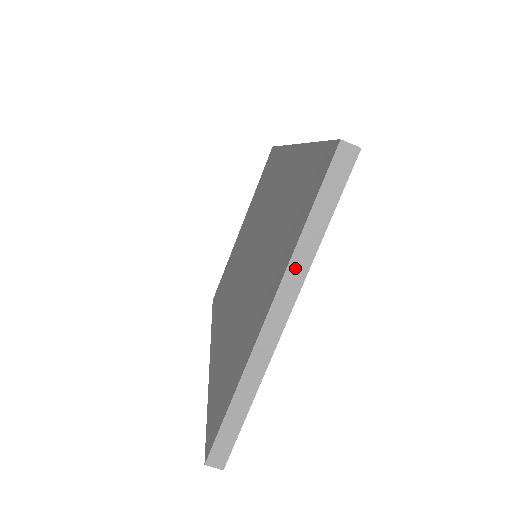
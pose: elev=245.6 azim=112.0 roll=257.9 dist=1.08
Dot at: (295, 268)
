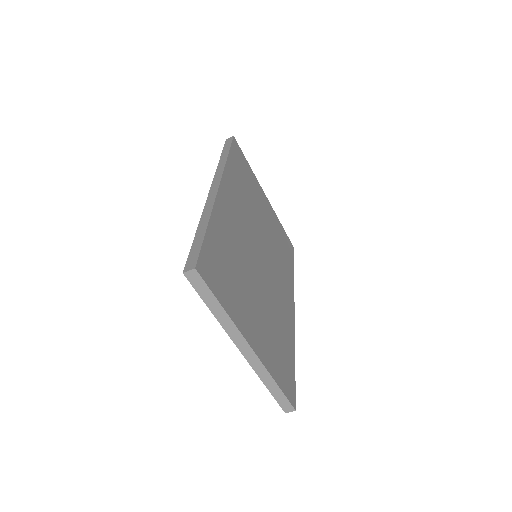
Dot at: (229, 329)
